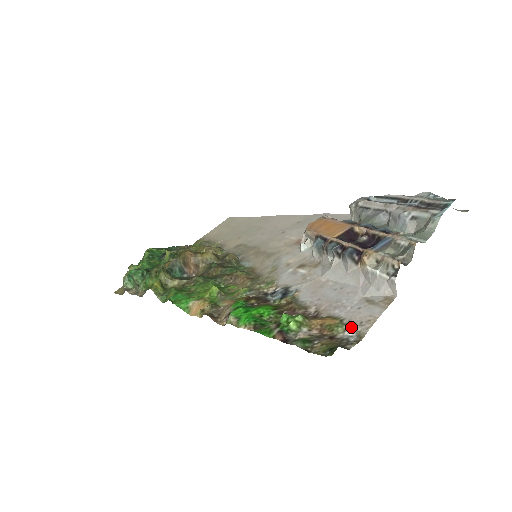
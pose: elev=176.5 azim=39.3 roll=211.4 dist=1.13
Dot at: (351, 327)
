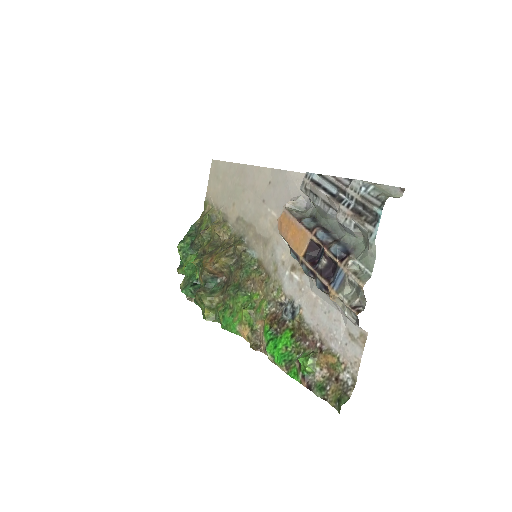
Dot at: (346, 368)
